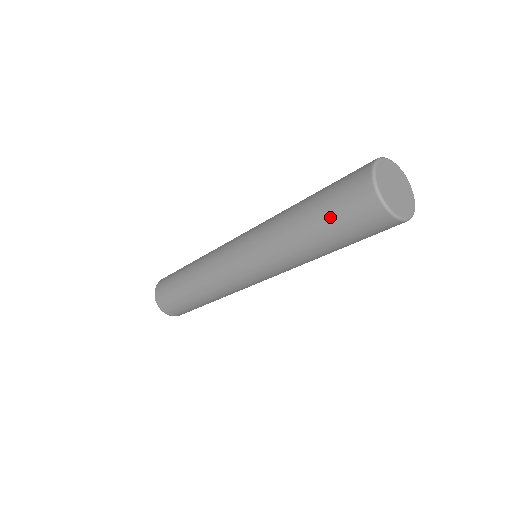
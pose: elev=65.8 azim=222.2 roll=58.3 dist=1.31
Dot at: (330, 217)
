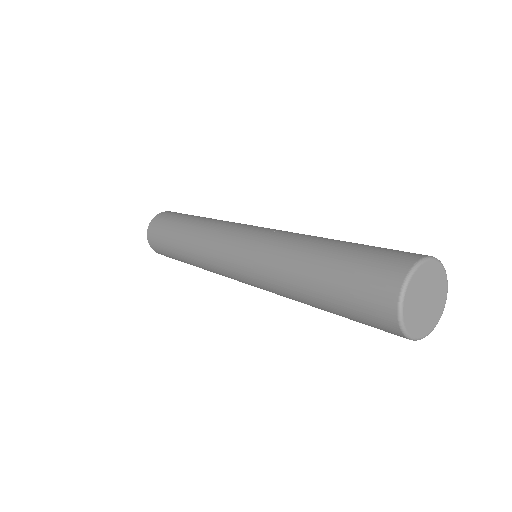
Dot at: (346, 316)
